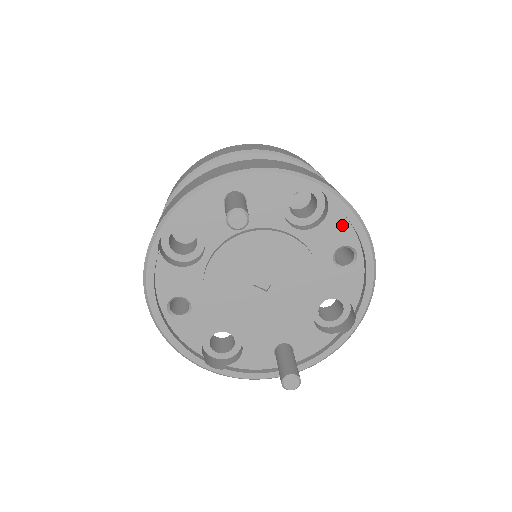
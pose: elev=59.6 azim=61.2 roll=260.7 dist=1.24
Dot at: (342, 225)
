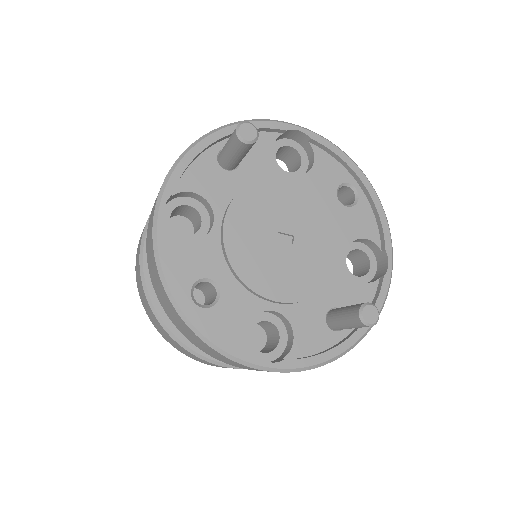
Dot at: (331, 164)
